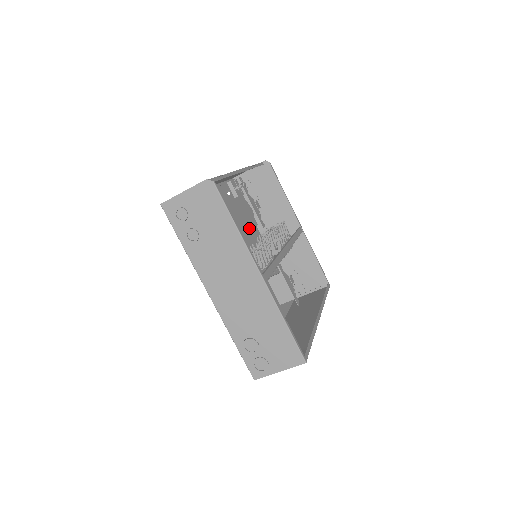
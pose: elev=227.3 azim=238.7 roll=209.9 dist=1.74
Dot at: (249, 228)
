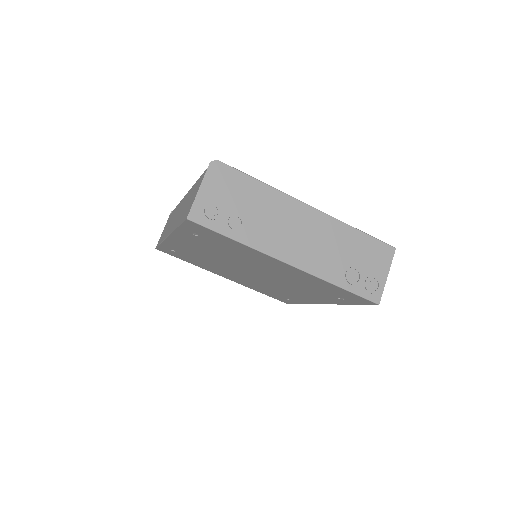
Dot at: occluded
